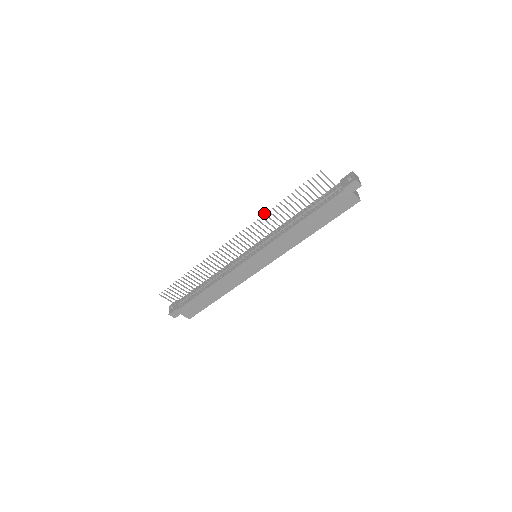
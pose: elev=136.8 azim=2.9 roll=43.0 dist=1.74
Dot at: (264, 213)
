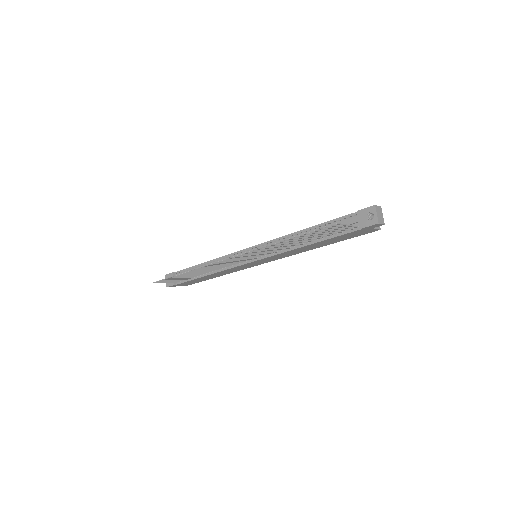
Dot at: (266, 246)
